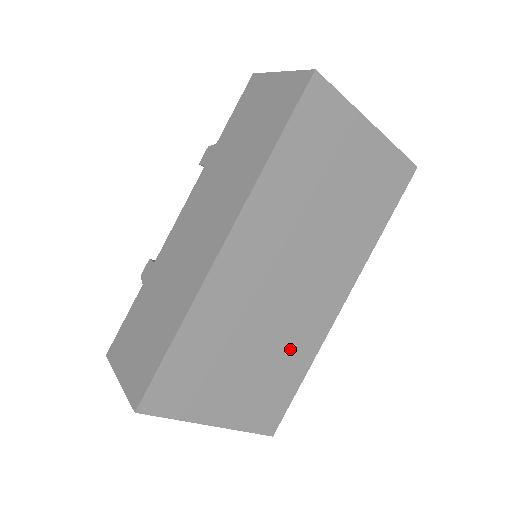
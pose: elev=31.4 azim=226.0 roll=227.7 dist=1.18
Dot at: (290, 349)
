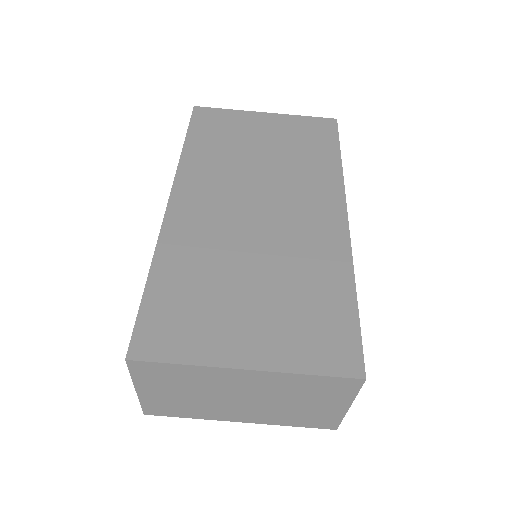
Dot at: (307, 268)
